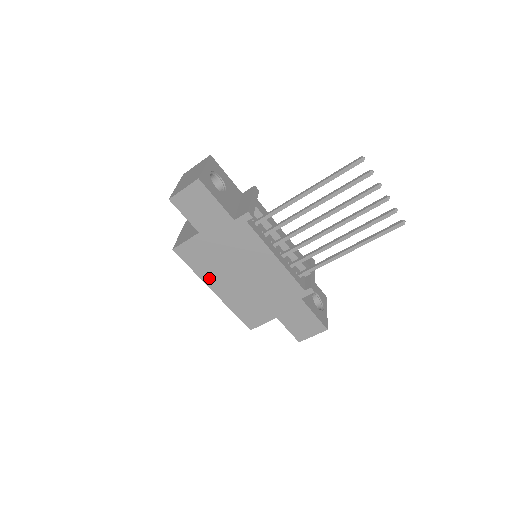
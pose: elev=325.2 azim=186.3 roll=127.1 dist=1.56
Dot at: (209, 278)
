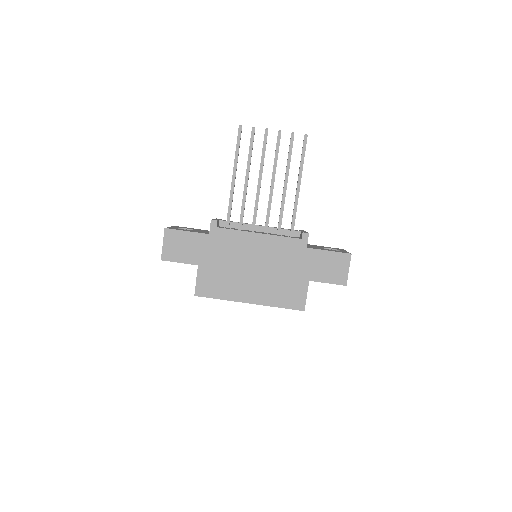
Dot at: (236, 295)
